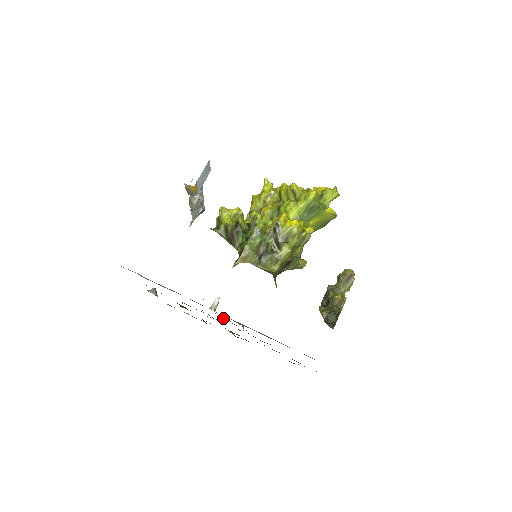
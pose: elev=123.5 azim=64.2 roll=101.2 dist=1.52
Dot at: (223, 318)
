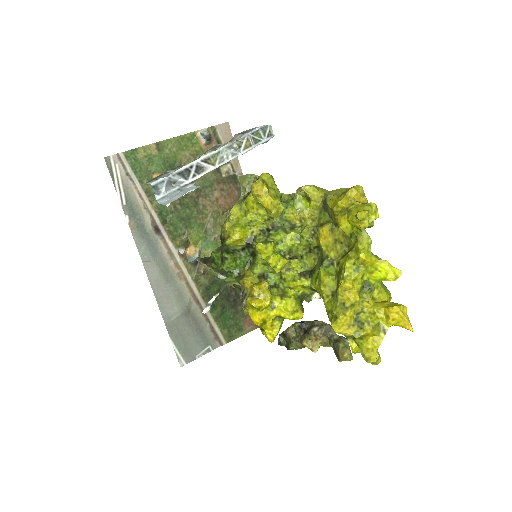
Dot at: (187, 258)
